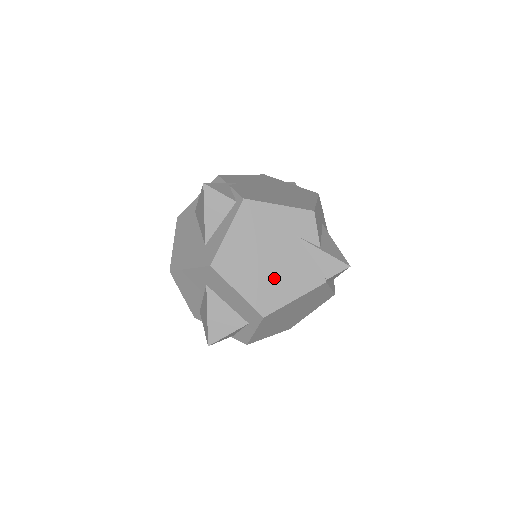
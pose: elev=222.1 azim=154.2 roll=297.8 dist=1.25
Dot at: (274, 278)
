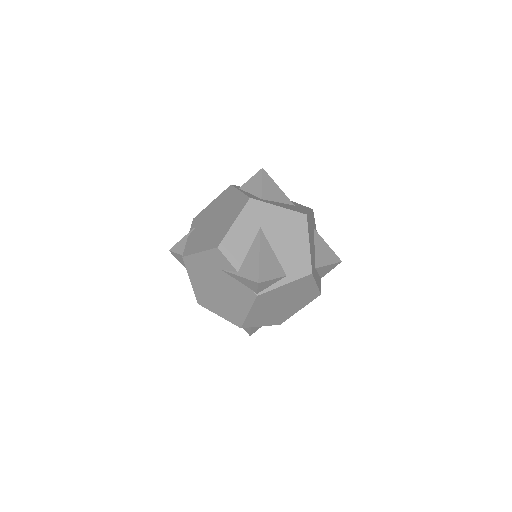
Dot at: (229, 302)
